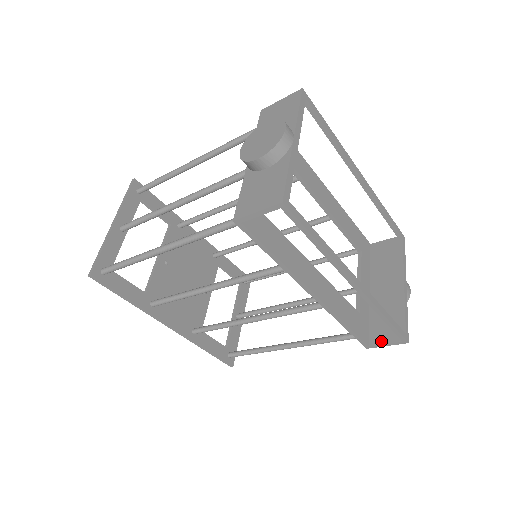
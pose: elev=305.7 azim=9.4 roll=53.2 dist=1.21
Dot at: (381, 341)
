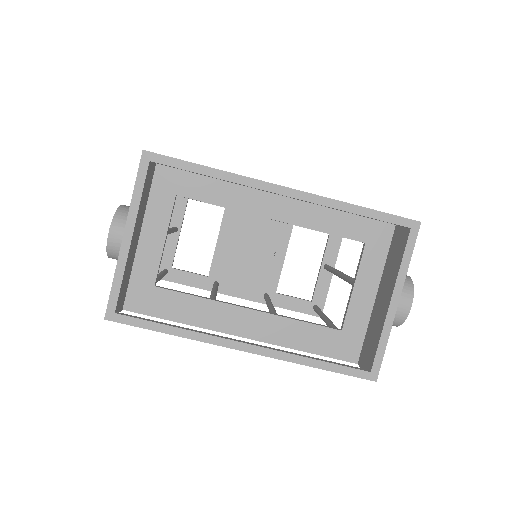
Dot at: (362, 365)
